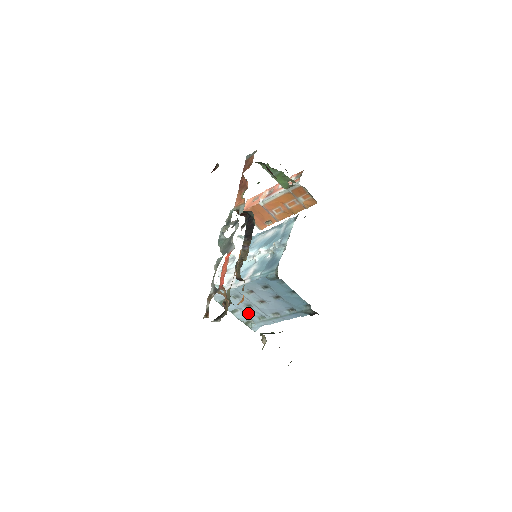
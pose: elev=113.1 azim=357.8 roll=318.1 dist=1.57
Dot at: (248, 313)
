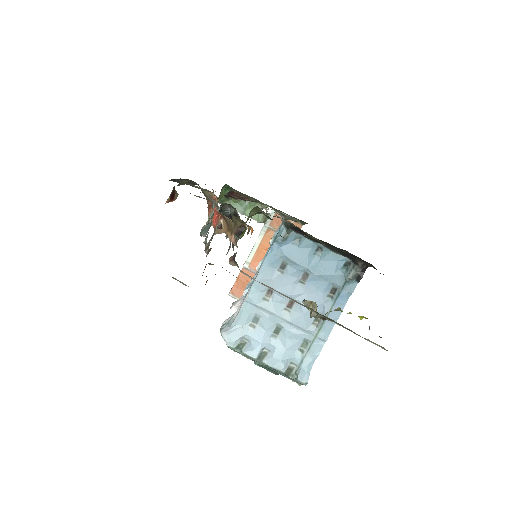
Dot at: (282, 348)
